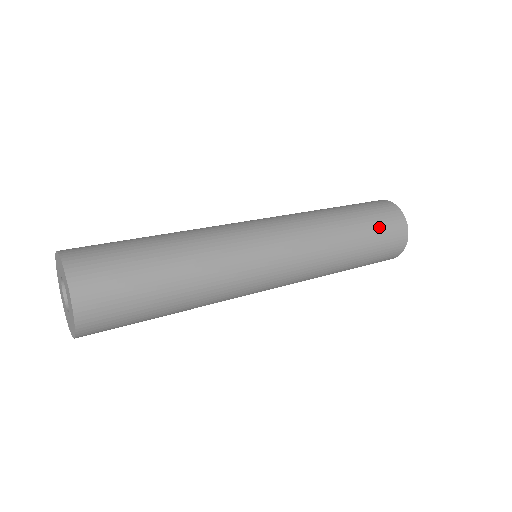
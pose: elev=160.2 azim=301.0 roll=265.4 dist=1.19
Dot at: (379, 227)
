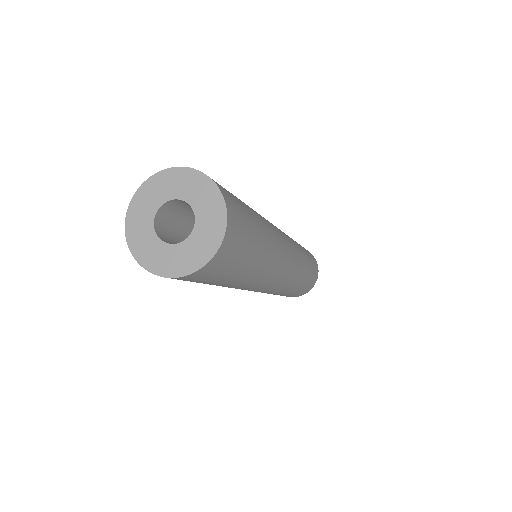
Dot at: (312, 259)
